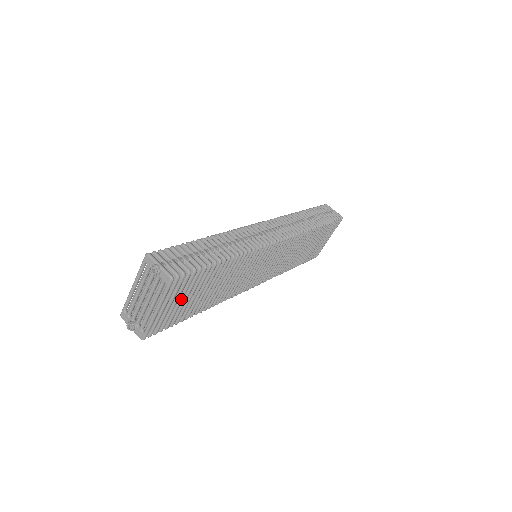
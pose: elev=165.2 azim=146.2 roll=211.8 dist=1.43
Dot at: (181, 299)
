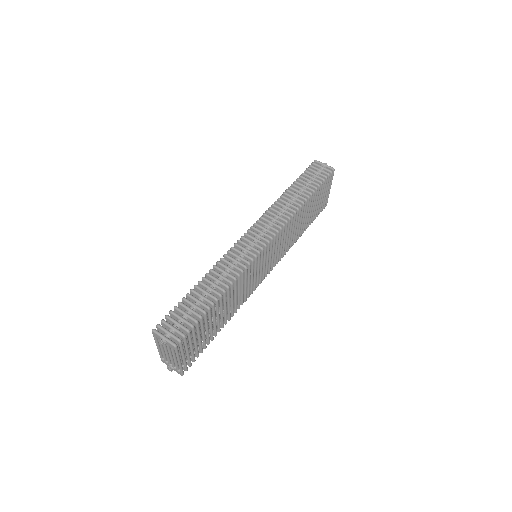
Dot at: (195, 342)
